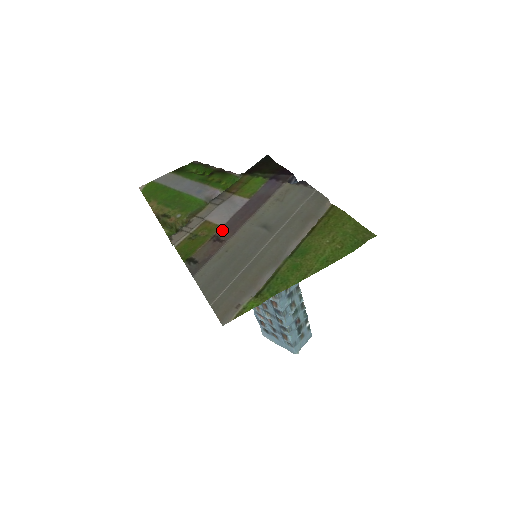
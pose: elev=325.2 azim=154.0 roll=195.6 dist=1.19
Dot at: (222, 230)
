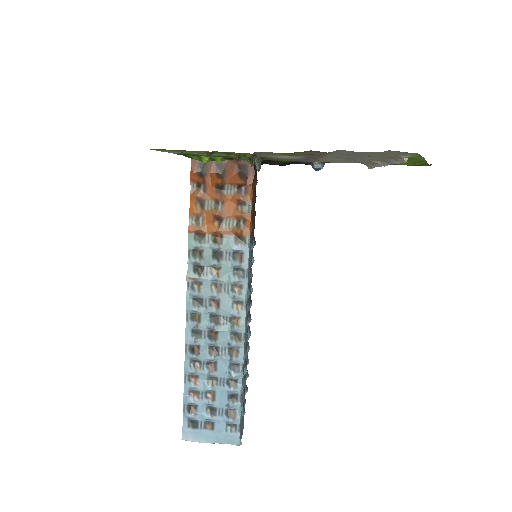
Dot at: (307, 155)
